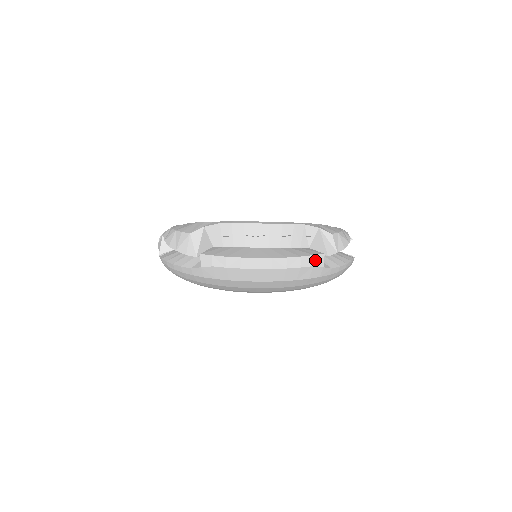
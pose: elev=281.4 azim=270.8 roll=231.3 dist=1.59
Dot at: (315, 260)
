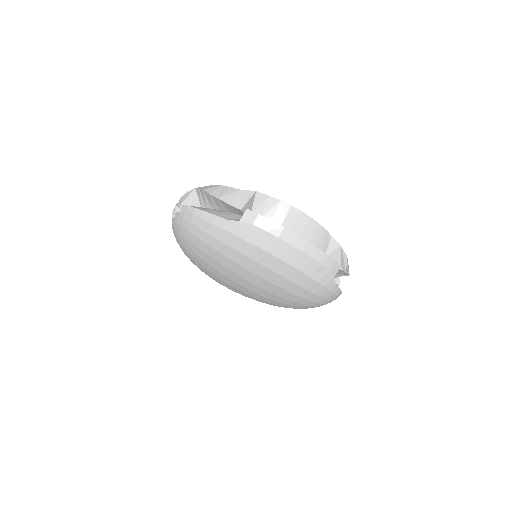
Dot at: (334, 266)
